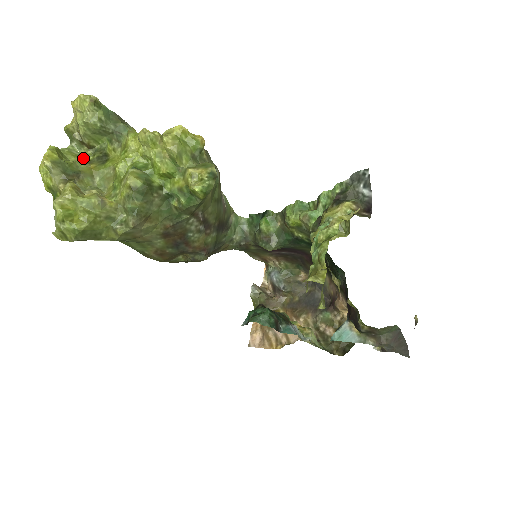
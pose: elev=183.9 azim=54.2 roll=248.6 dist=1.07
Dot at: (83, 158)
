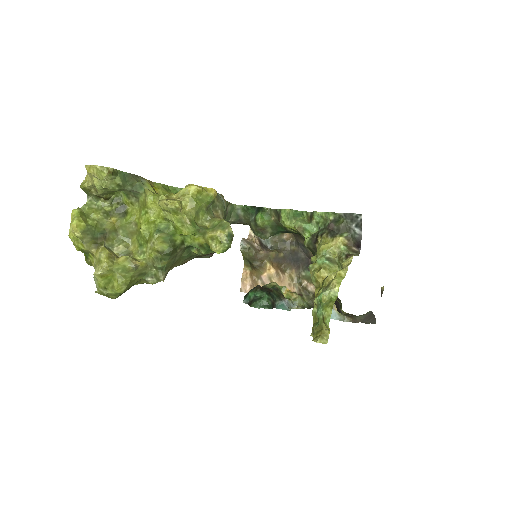
Dot at: (103, 211)
